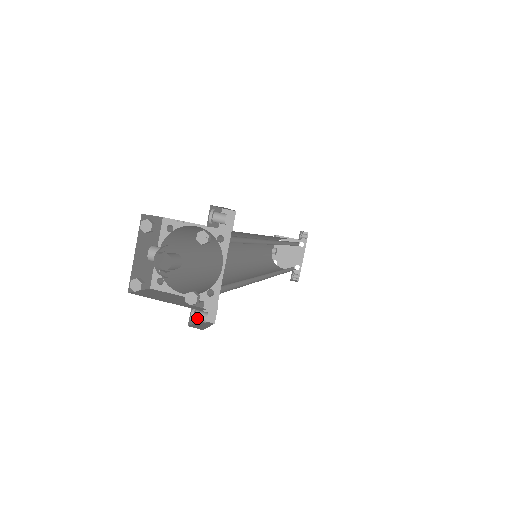
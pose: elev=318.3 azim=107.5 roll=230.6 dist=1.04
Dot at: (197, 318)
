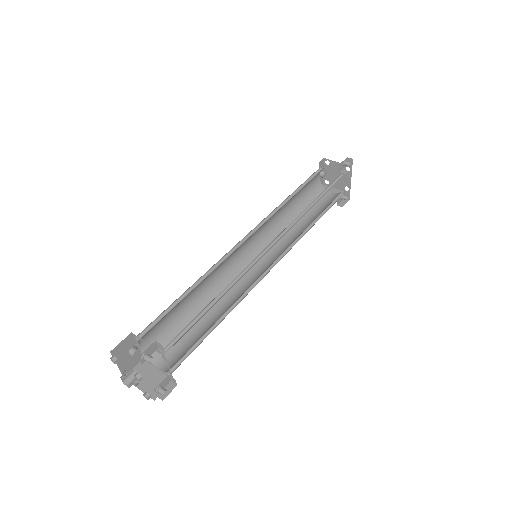
Dot at: (160, 393)
